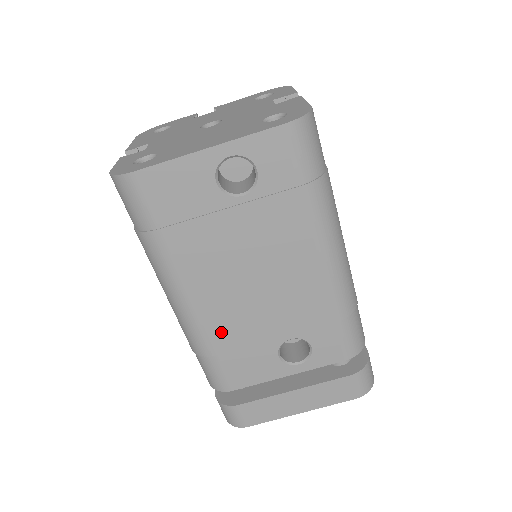
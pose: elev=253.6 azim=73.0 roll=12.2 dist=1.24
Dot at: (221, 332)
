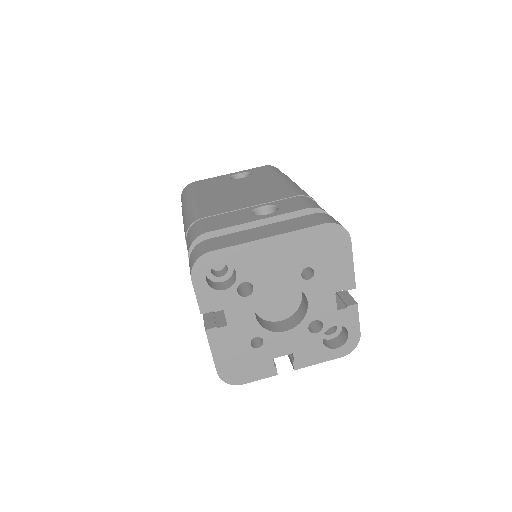
Dot at: (212, 210)
